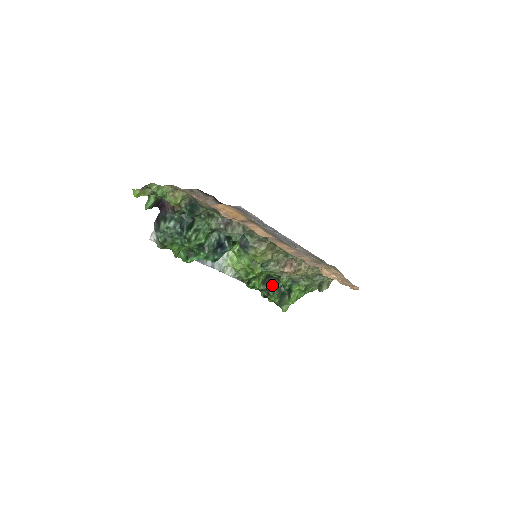
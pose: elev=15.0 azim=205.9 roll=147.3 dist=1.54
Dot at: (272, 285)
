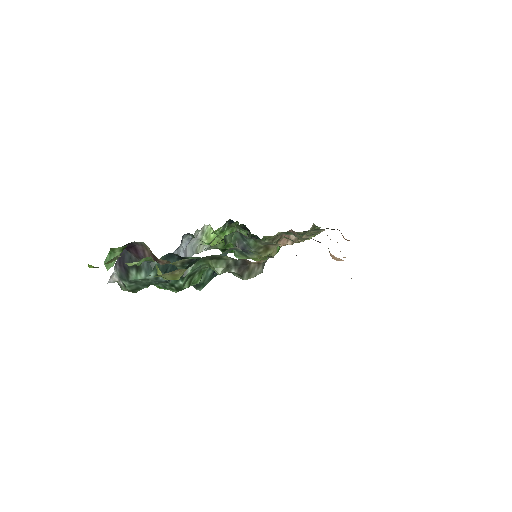
Dot at: occluded
